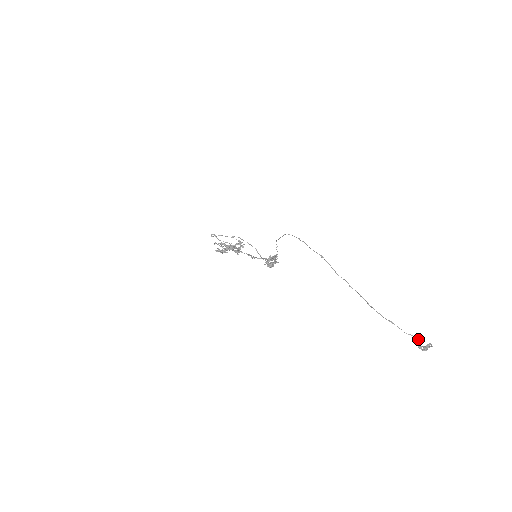
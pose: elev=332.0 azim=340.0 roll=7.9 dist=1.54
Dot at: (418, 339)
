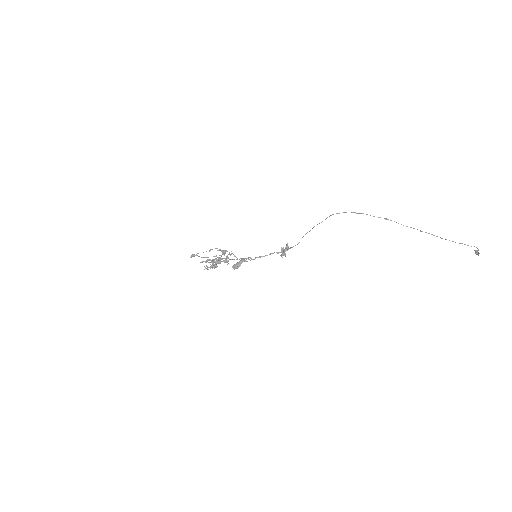
Dot at: (477, 248)
